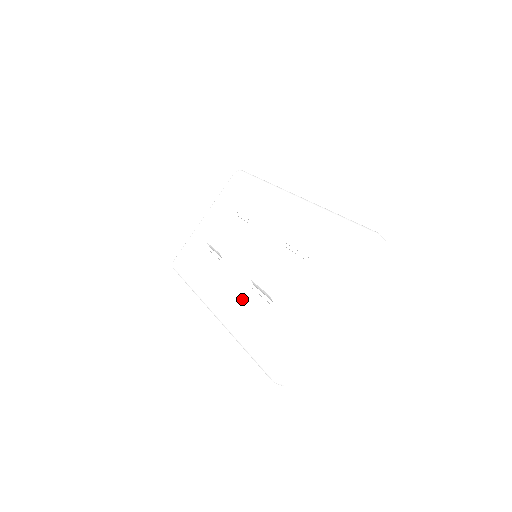
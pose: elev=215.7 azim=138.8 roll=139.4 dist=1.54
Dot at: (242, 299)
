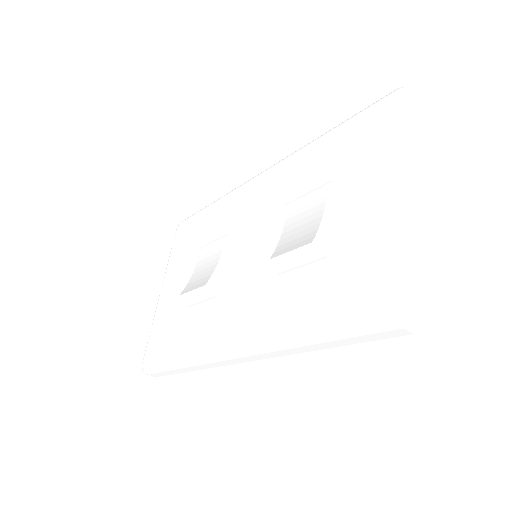
Dot at: (270, 298)
